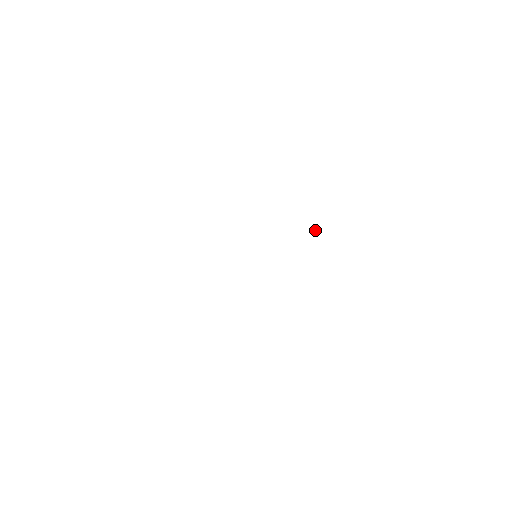
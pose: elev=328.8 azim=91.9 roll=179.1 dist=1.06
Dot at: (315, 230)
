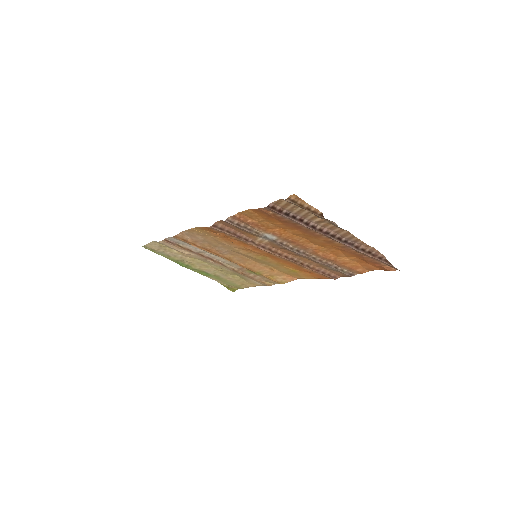
Dot at: (318, 271)
